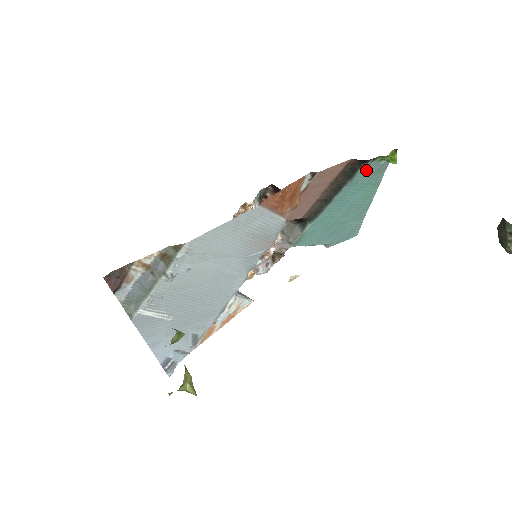
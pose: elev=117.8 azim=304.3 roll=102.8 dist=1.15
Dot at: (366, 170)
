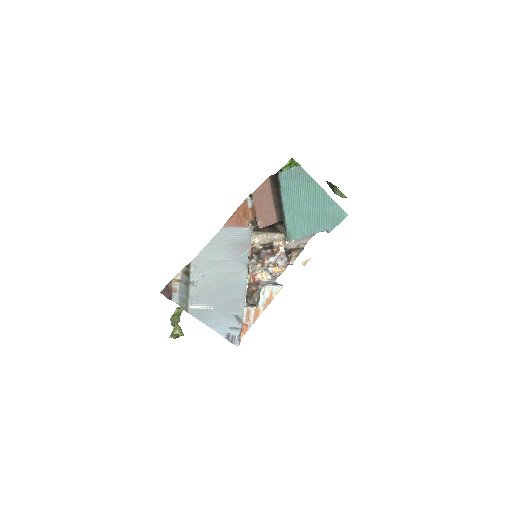
Dot at: (286, 178)
